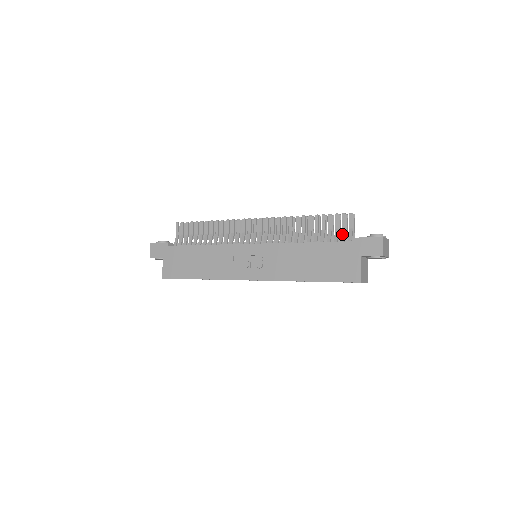
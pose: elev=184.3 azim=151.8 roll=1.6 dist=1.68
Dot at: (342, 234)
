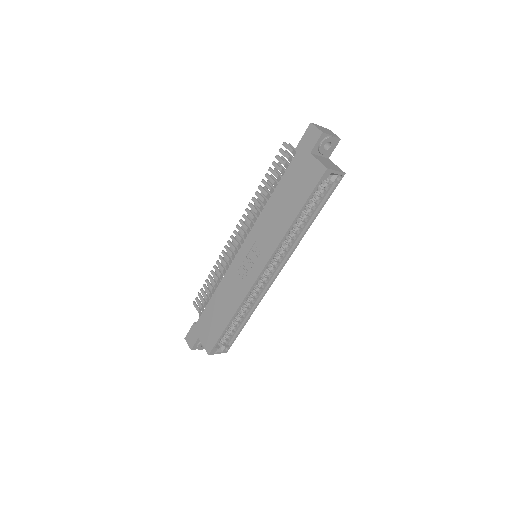
Dot at: (290, 162)
